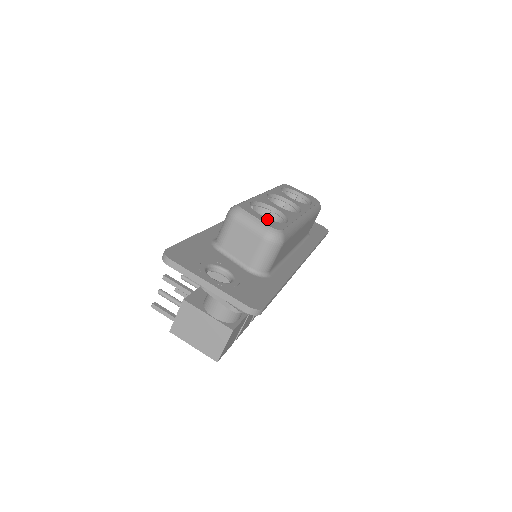
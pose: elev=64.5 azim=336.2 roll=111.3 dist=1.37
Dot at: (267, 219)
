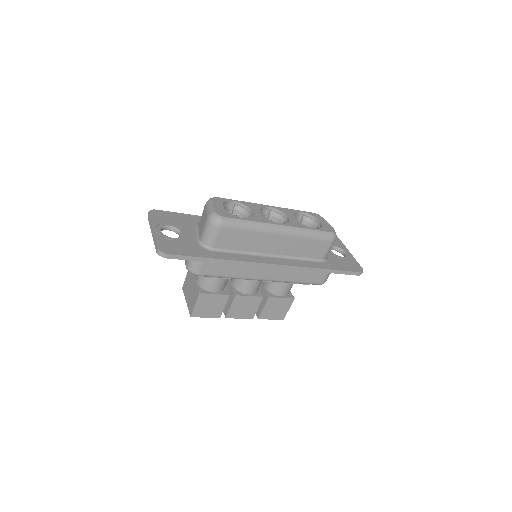
Dot at: (223, 209)
